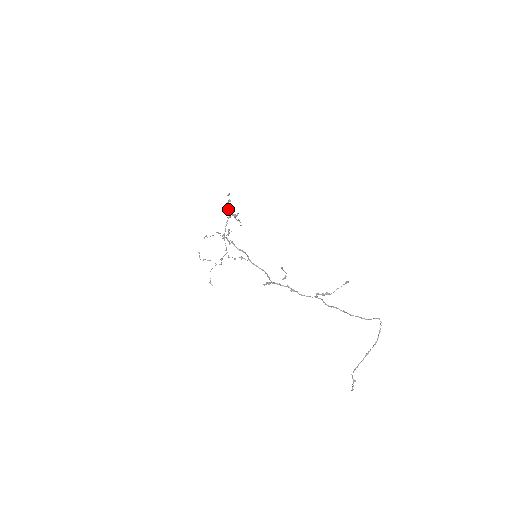
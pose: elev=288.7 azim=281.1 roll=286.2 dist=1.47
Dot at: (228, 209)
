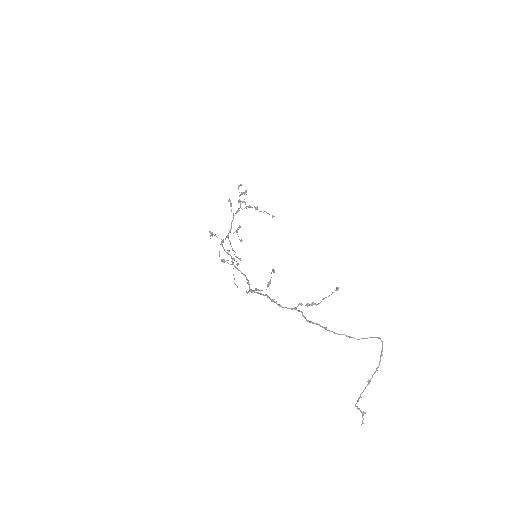
Dot at: (230, 203)
